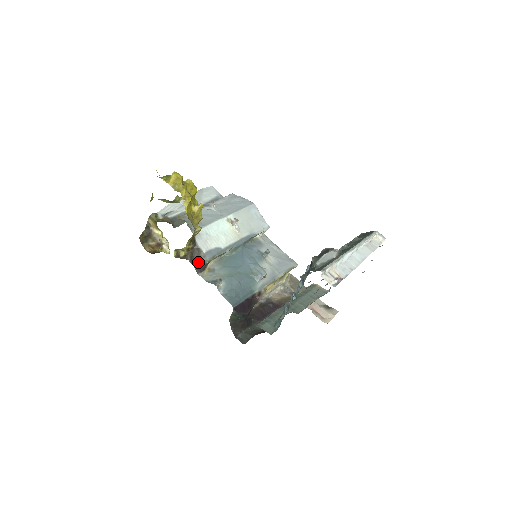
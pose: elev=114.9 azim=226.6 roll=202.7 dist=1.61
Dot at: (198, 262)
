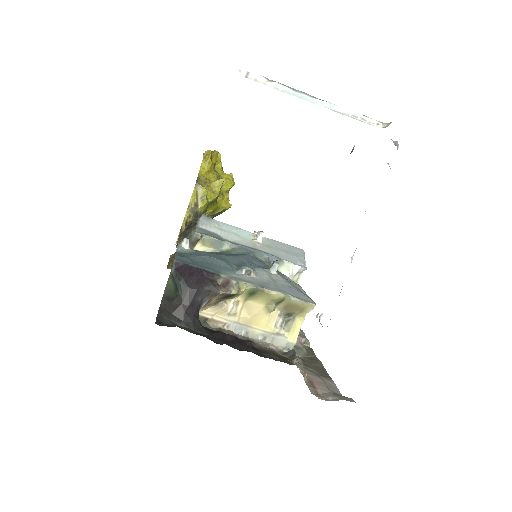
Dot at: (185, 234)
